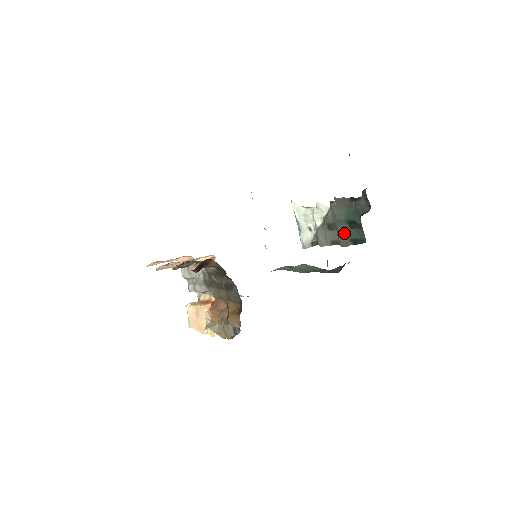
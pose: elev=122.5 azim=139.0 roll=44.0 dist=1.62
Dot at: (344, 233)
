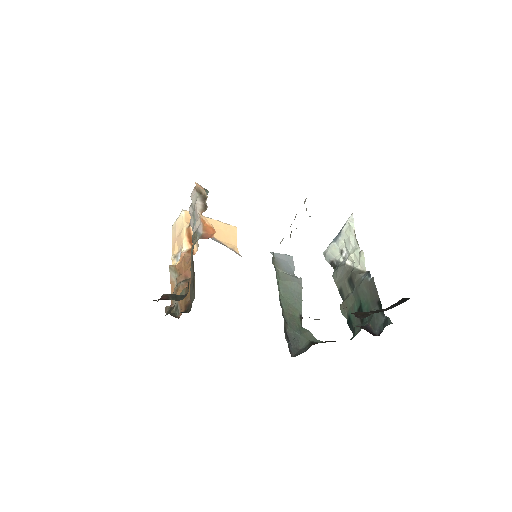
Dot at: (351, 304)
